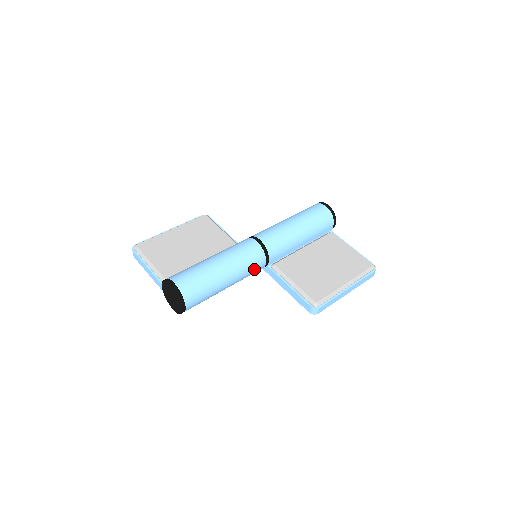
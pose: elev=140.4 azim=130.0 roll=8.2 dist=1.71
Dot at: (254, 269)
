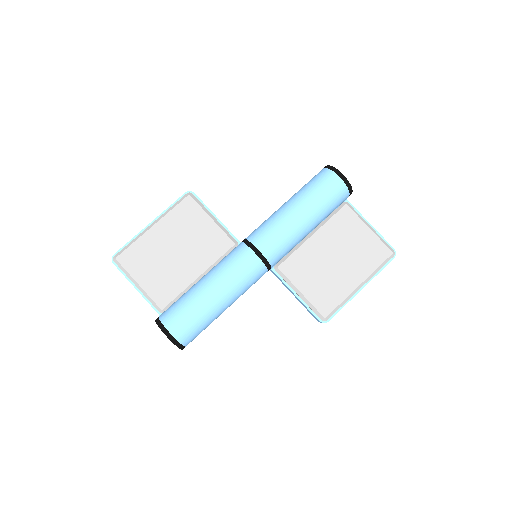
Dot at: (255, 282)
